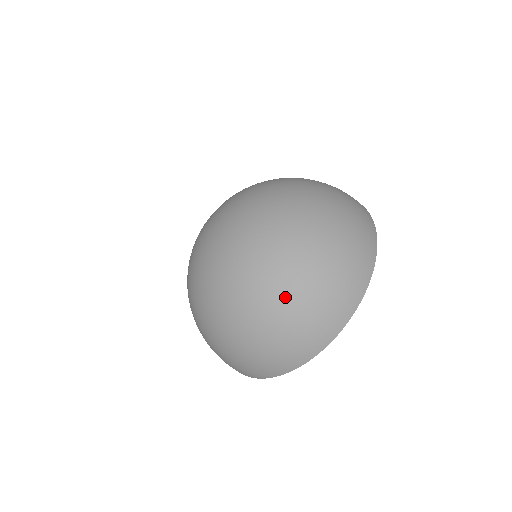
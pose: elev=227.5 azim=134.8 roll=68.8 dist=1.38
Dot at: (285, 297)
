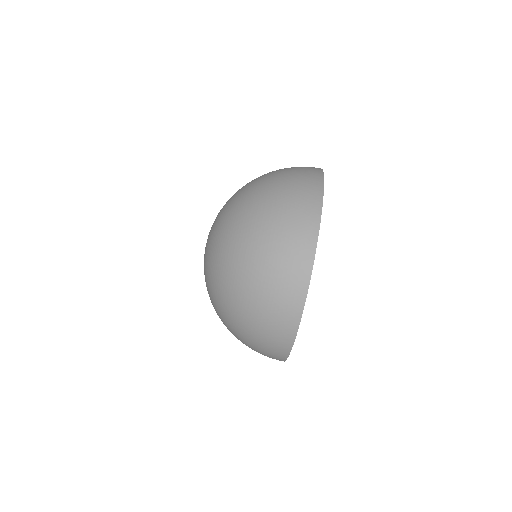
Dot at: (267, 173)
